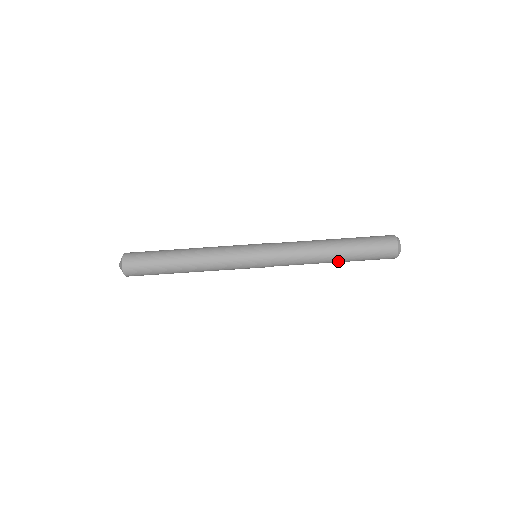
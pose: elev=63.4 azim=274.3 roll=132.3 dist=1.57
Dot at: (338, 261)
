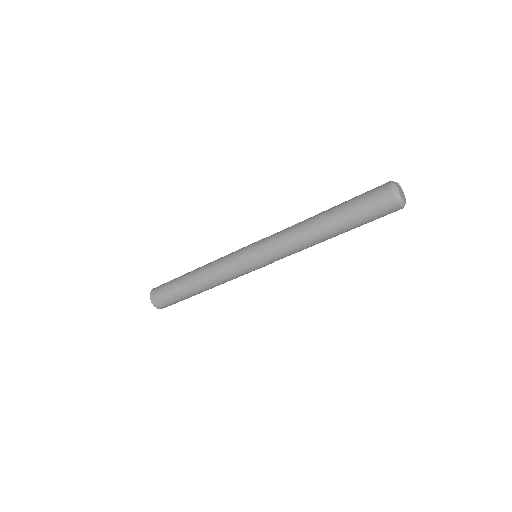
Dot at: (337, 235)
